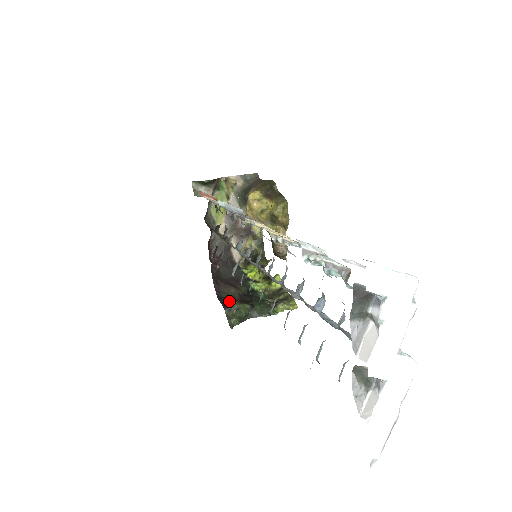
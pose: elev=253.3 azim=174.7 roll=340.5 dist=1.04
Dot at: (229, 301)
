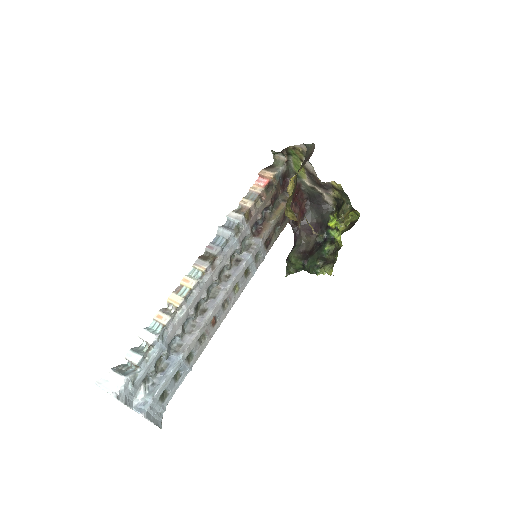
Dot at: (289, 256)
